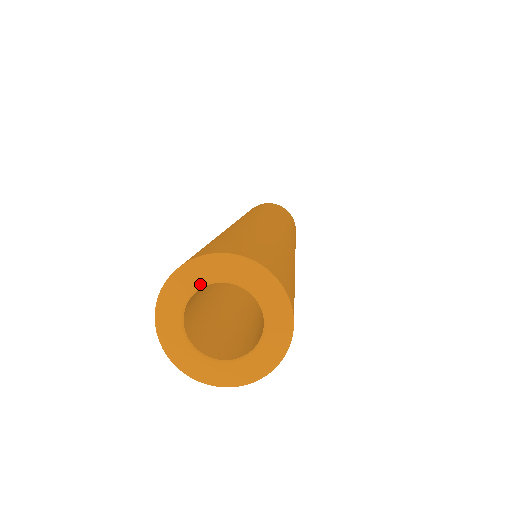
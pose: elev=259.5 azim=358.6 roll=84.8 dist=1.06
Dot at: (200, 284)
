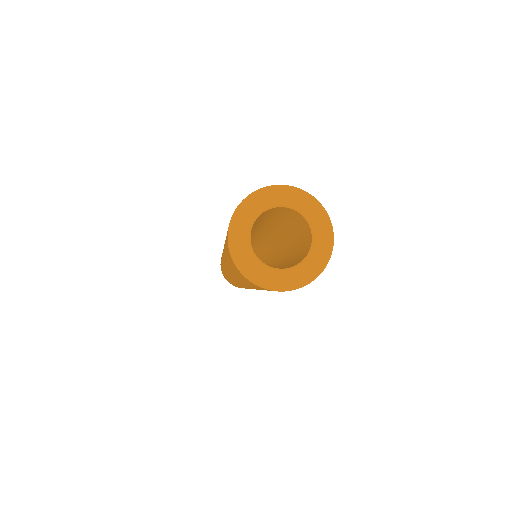
Dot at: (267, 206)
